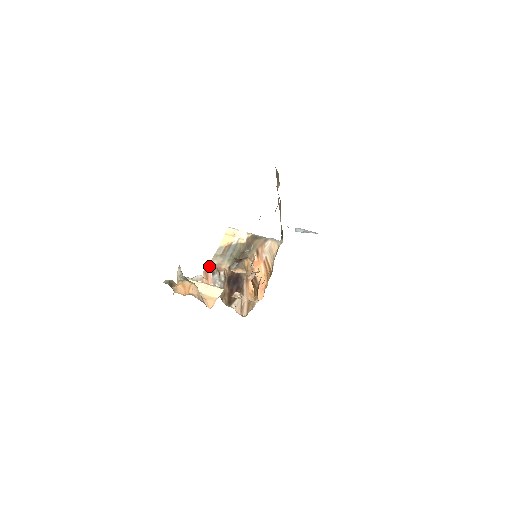
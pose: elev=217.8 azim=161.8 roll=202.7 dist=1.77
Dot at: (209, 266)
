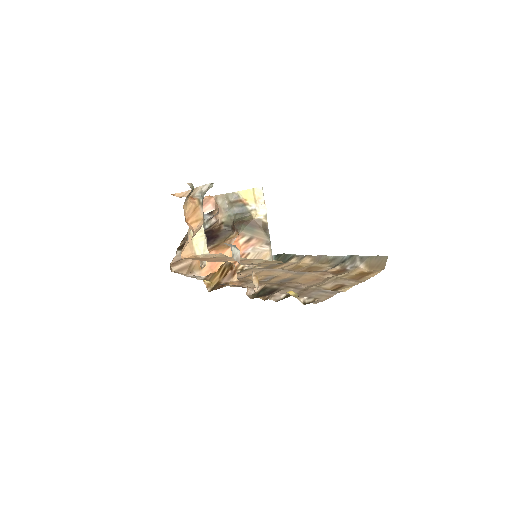
Dot at: occluded
